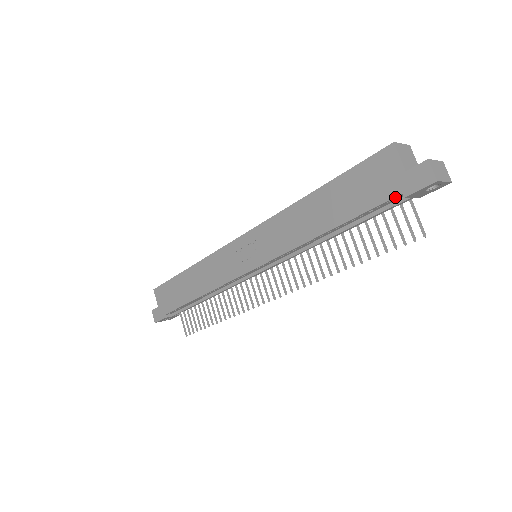
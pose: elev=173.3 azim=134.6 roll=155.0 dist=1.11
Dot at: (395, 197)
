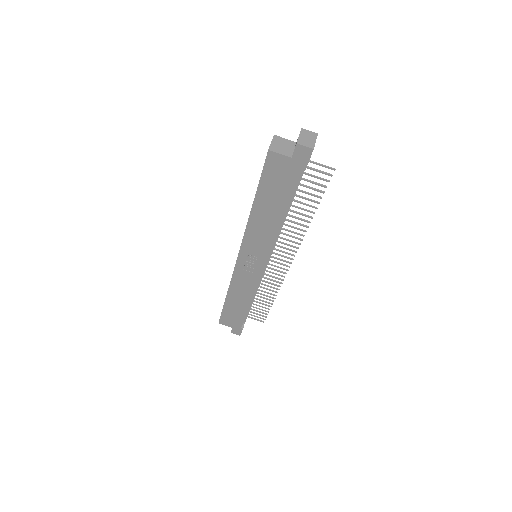
Dot at: (300, 173)
